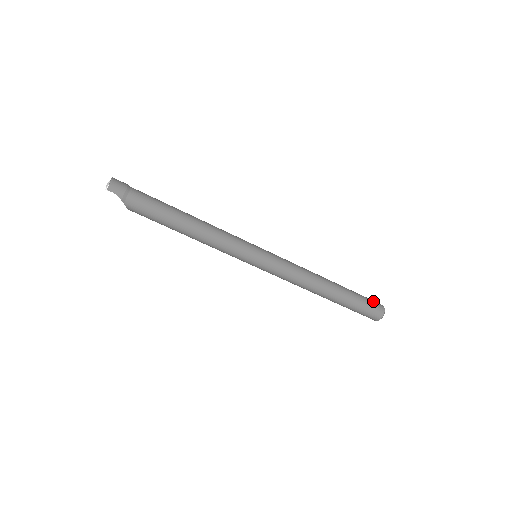
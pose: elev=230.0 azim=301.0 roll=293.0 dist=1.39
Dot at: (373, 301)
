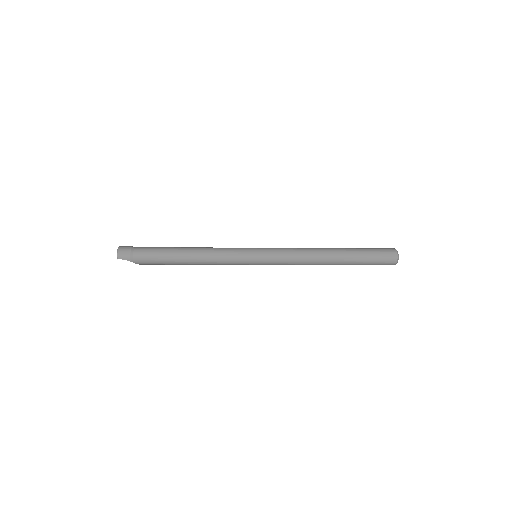
Dot at: (383, 250)
